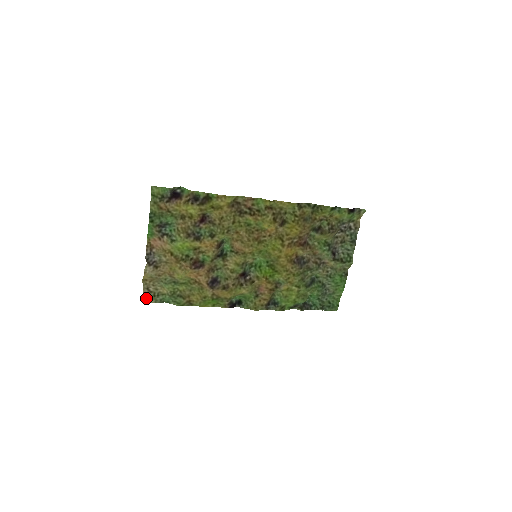
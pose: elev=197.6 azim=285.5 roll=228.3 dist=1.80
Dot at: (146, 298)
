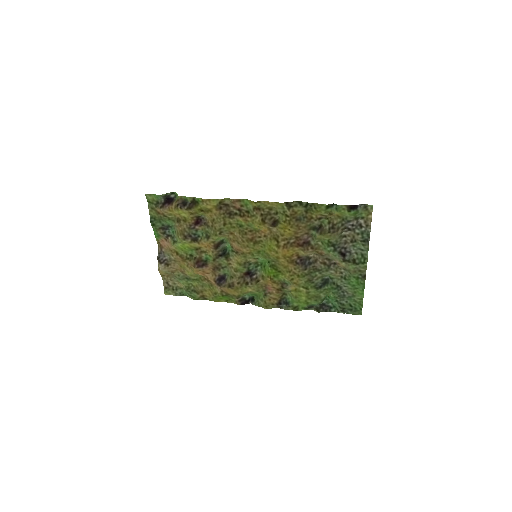
Dot at: (167, 291)
